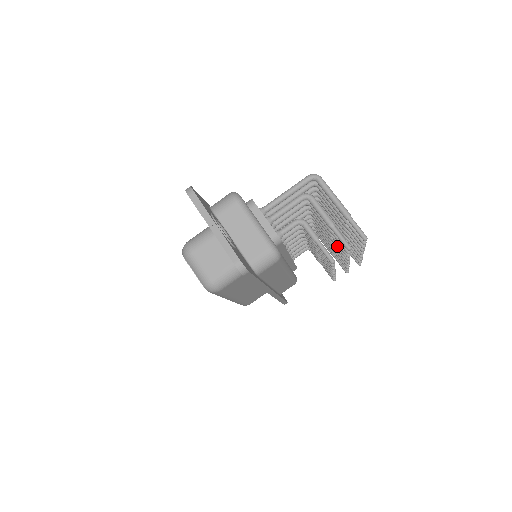
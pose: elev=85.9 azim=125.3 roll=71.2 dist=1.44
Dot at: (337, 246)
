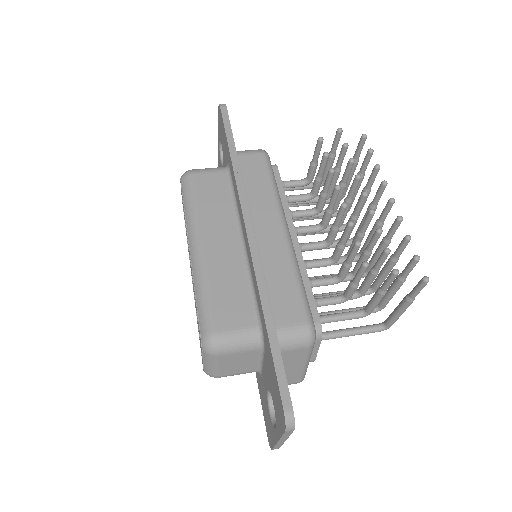
Dot at: (349, 190)
